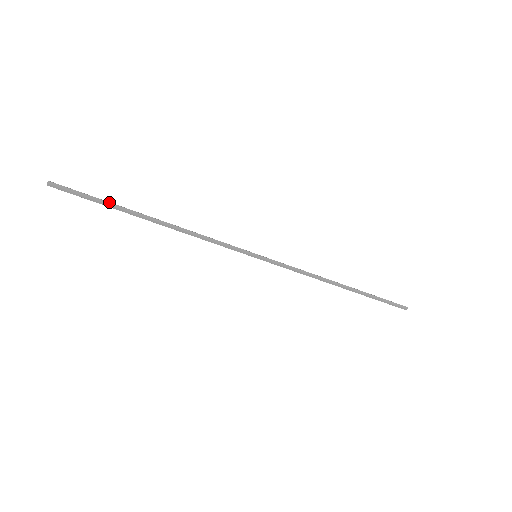
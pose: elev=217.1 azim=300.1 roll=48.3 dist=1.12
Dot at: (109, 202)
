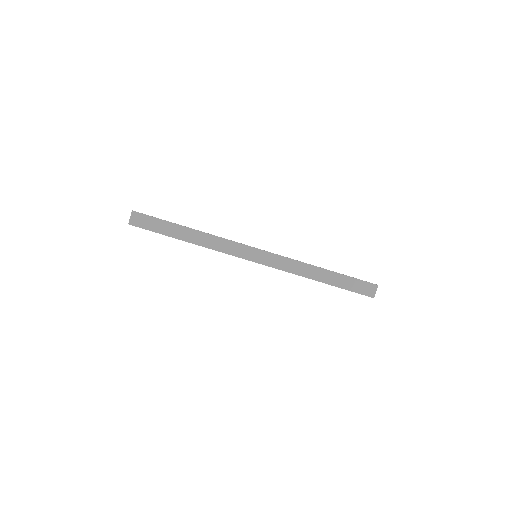
Dot at: (164, 220)
